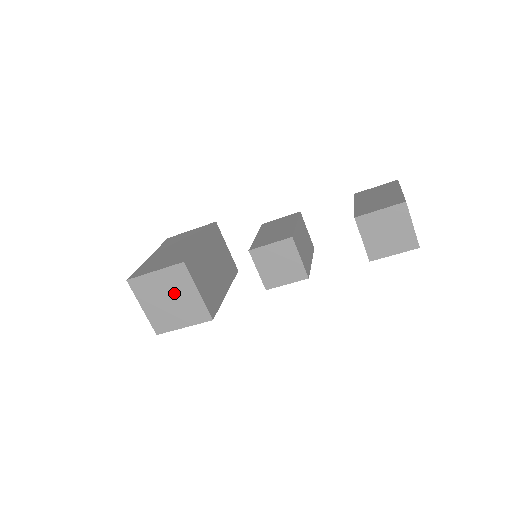
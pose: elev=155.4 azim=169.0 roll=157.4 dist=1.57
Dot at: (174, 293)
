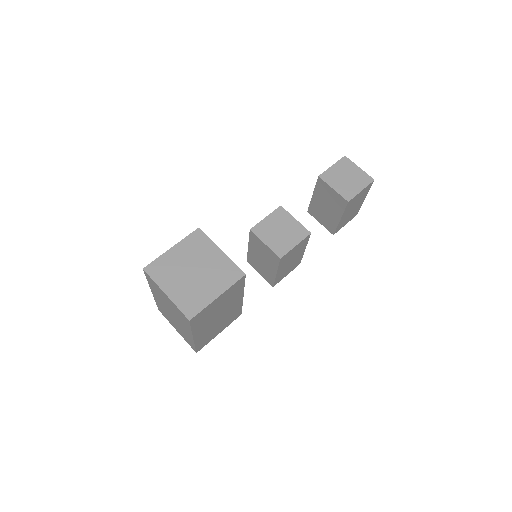
Dot at: (197, 262)
